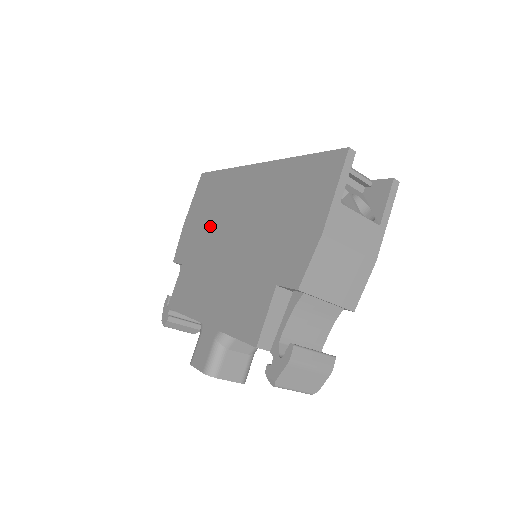
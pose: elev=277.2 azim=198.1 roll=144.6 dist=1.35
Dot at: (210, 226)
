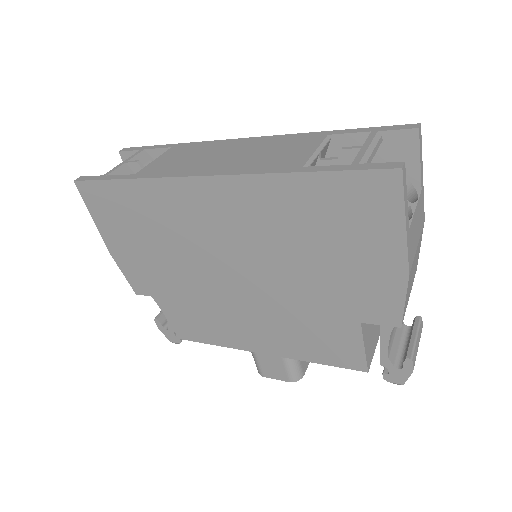
Dot at: (173, 257)
